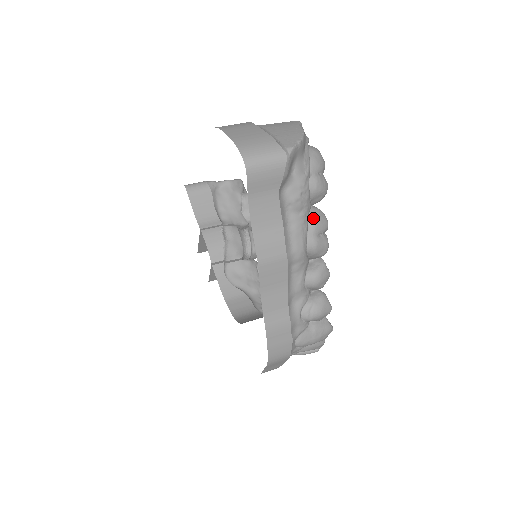
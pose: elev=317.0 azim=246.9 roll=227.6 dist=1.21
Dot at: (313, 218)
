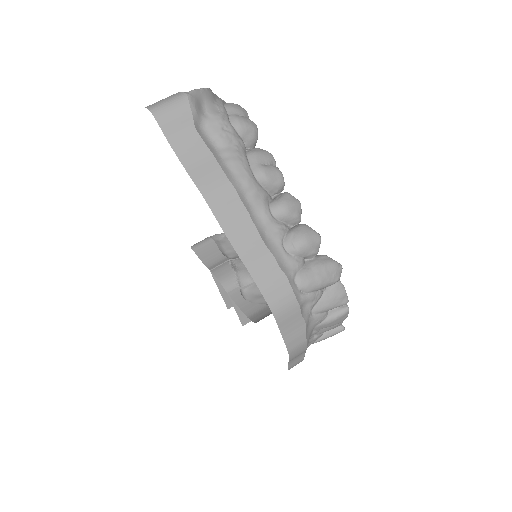
Dot at: (251, 152)
